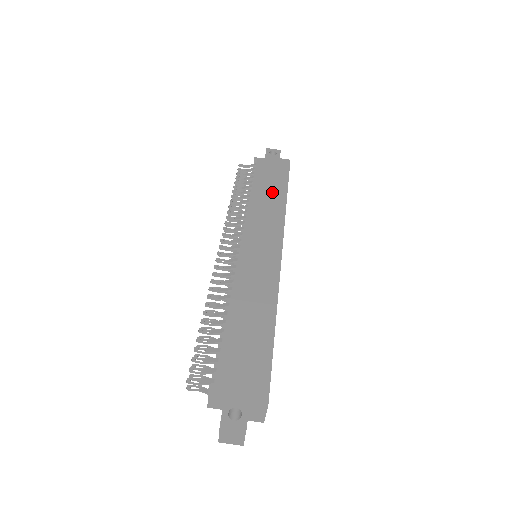
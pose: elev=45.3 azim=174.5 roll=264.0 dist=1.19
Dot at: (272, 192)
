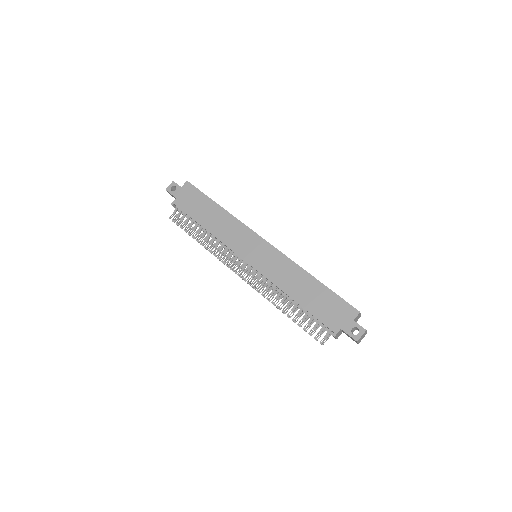
Dot at: (212, 214)
